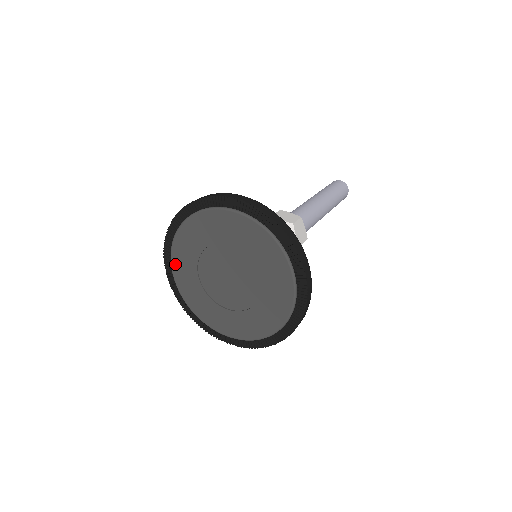
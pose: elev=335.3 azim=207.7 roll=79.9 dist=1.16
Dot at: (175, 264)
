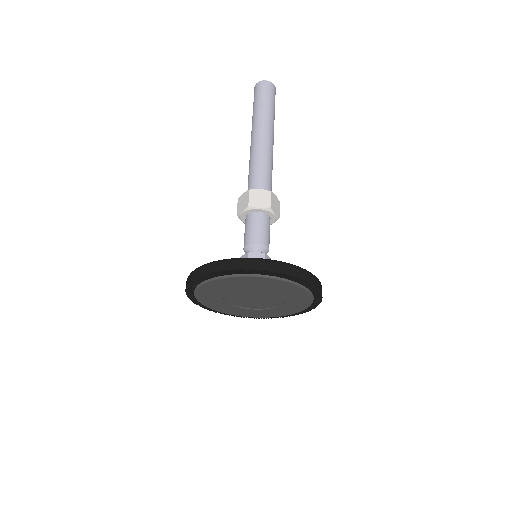
Dot at: (201, 299)
